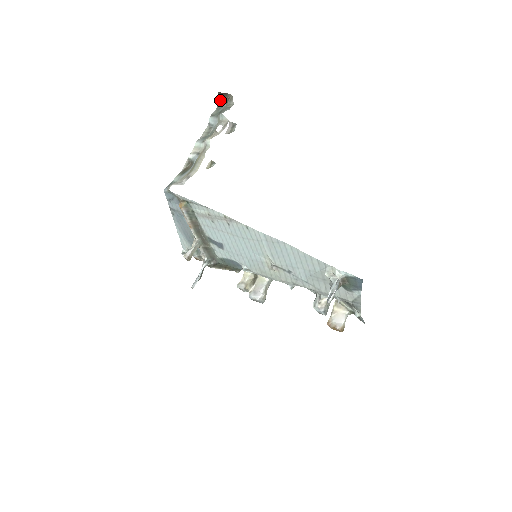
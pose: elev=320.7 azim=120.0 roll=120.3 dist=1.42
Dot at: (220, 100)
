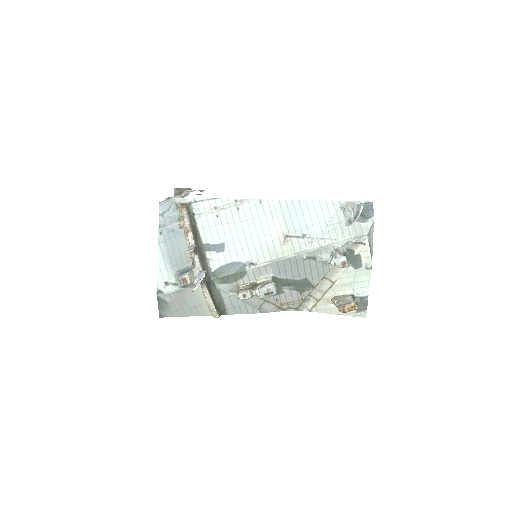
Dot at: occluded
